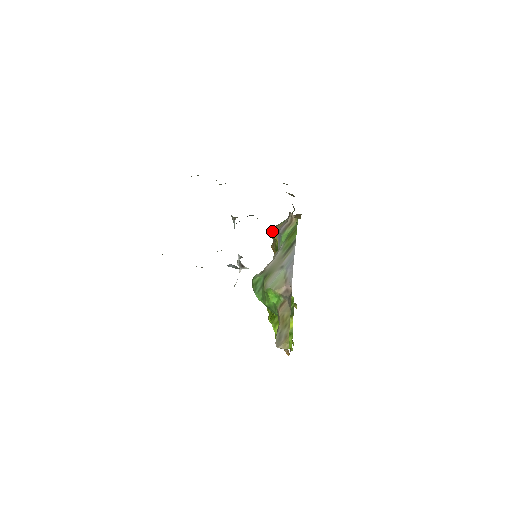
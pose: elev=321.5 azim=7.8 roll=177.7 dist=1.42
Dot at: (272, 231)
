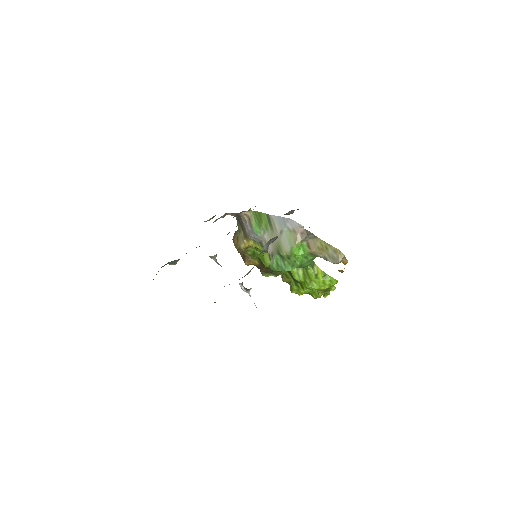
Dot at: (240, 246)
